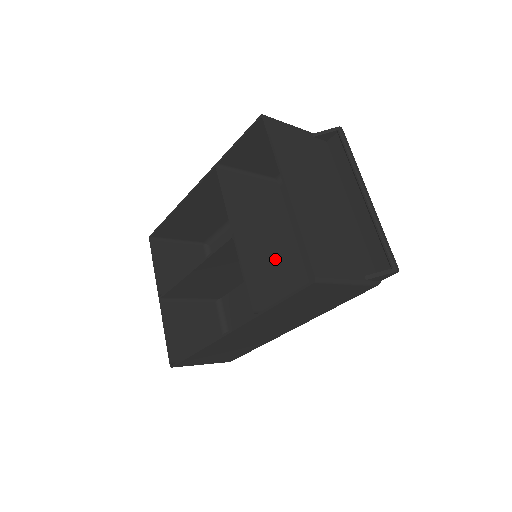
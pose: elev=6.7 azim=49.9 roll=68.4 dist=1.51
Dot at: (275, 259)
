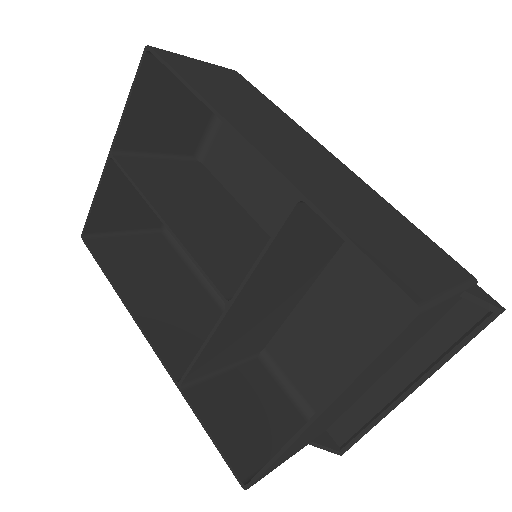
Dot at: (262, 316)
